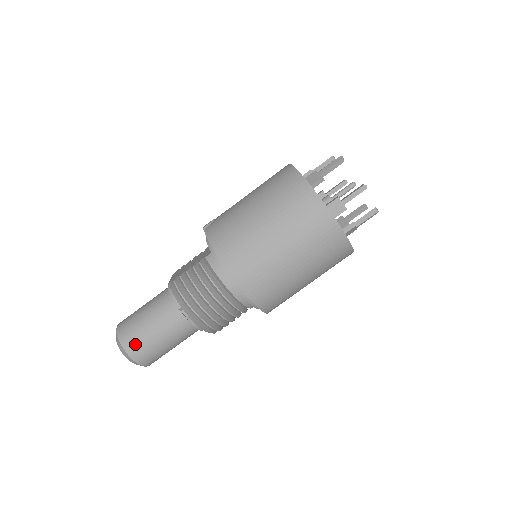
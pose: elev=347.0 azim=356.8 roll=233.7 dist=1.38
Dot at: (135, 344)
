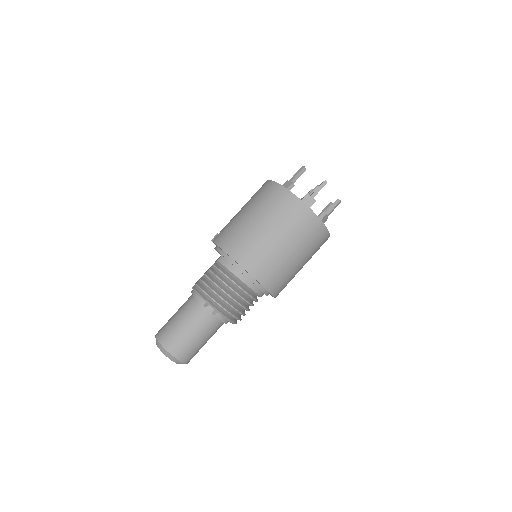
Dot at: (173, 342)
